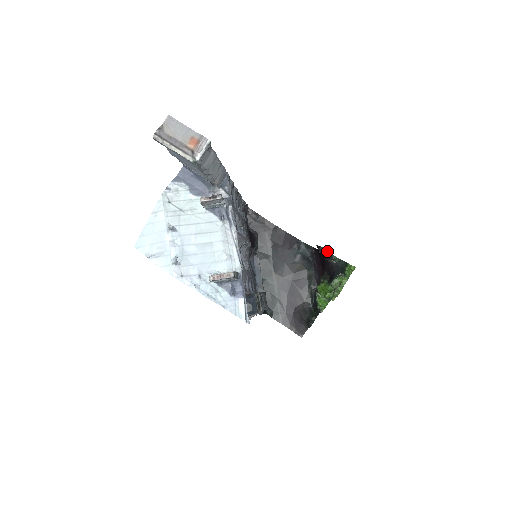
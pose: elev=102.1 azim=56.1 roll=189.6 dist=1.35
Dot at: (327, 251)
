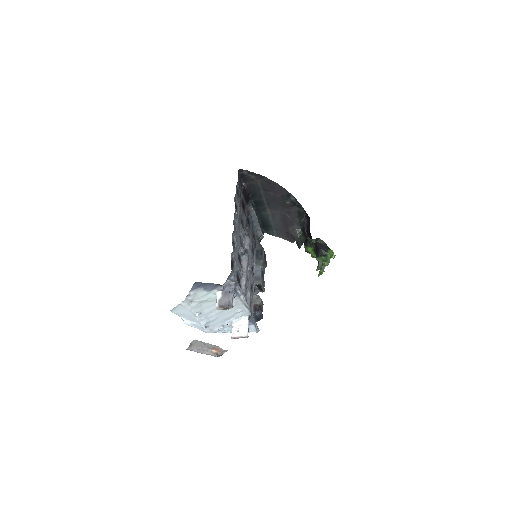
Dot at: (313, 240)
